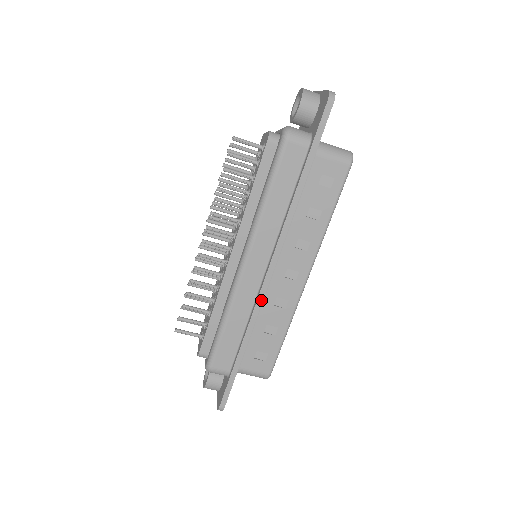
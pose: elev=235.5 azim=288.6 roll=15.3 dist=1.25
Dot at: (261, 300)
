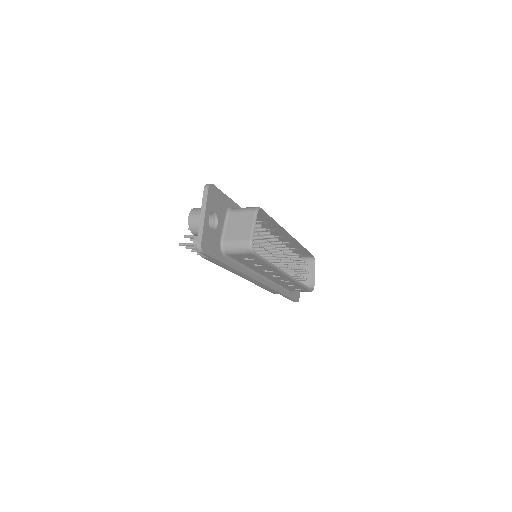
Dot at: (268, 287)
